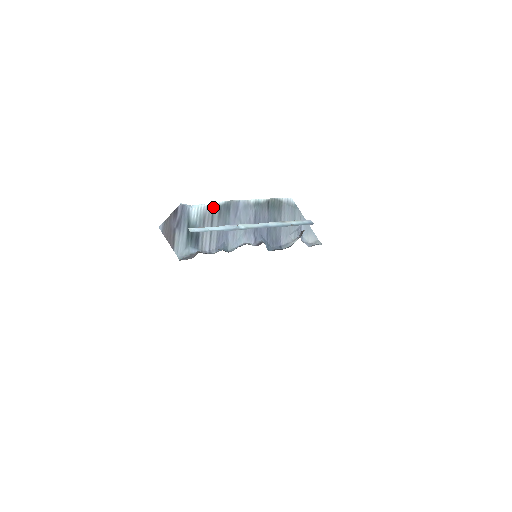
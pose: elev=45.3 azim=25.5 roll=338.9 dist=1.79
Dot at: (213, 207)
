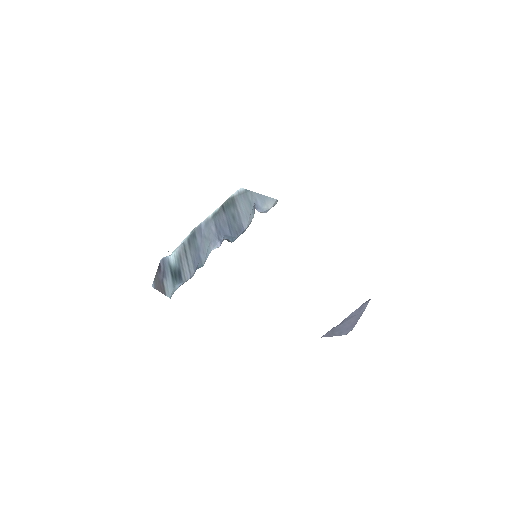
Dot at: (184, 243)
